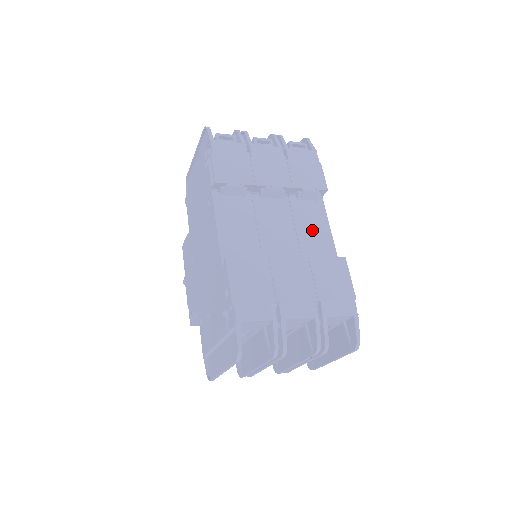
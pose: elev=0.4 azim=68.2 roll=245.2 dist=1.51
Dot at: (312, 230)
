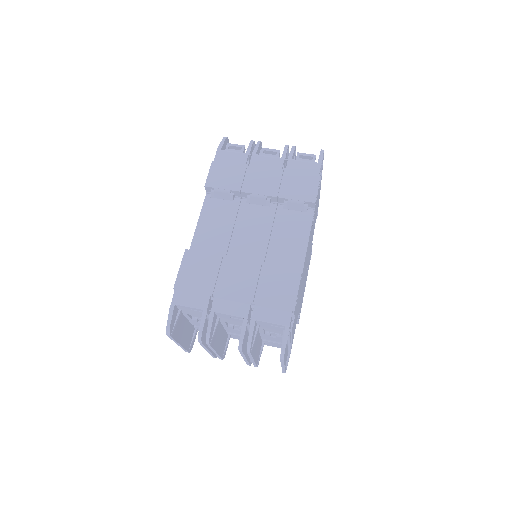
Dot at: (287, 239)
